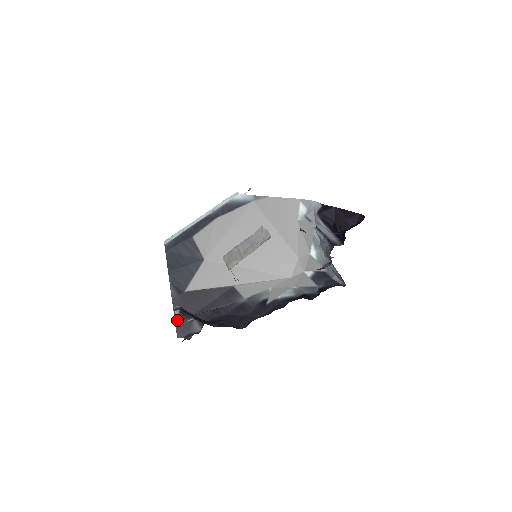
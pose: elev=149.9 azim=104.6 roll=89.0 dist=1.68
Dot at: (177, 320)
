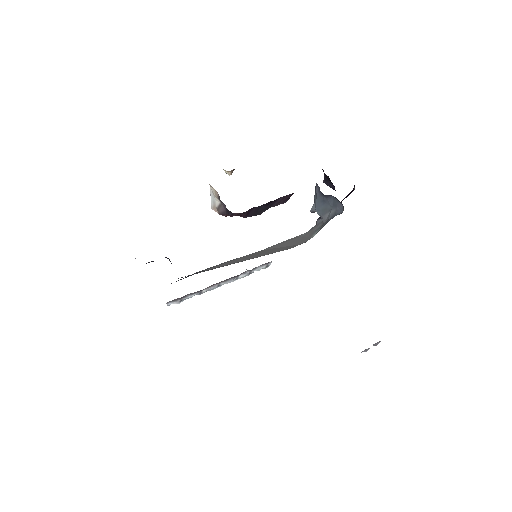
Dot at: occluded
